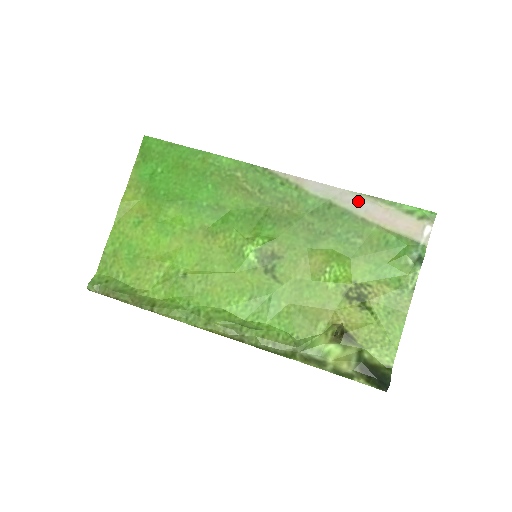
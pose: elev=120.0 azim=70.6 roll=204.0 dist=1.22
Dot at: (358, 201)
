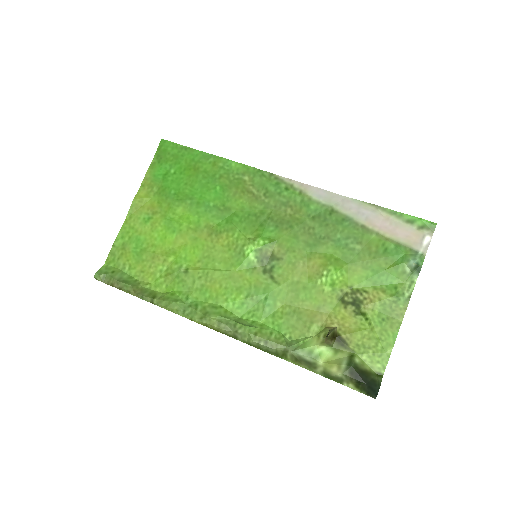
Dot at: (359, 208)
